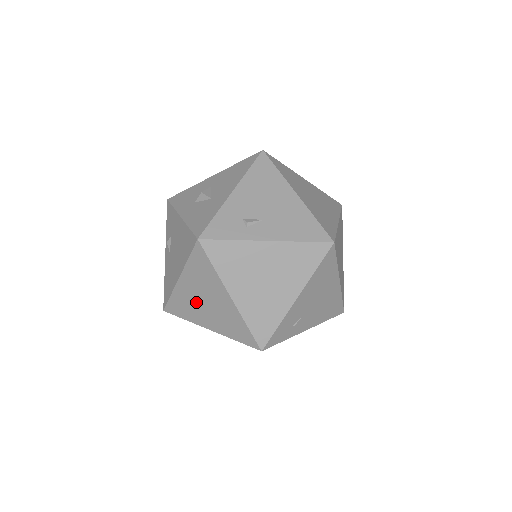
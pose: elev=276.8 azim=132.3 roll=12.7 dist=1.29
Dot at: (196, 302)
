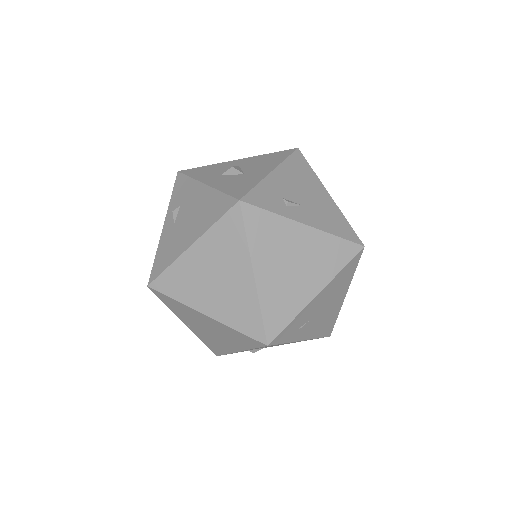
Dot at: (202, 278)
